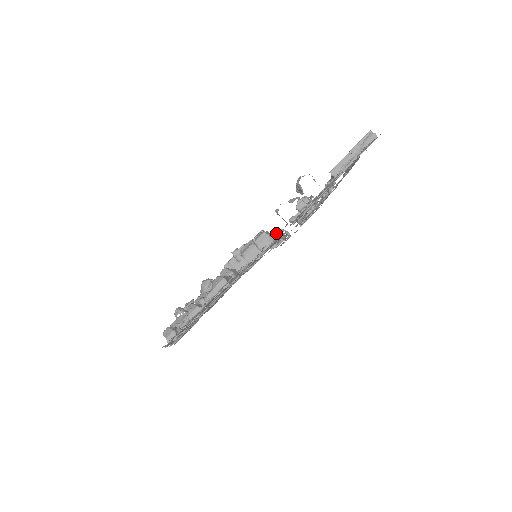
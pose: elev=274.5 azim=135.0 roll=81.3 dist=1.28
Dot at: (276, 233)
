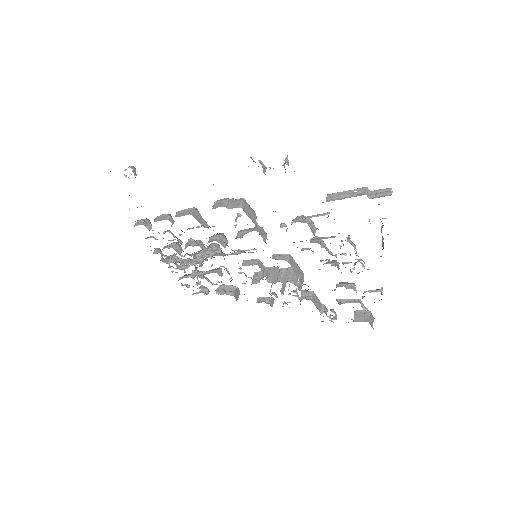
Dot at: (286, 255)
